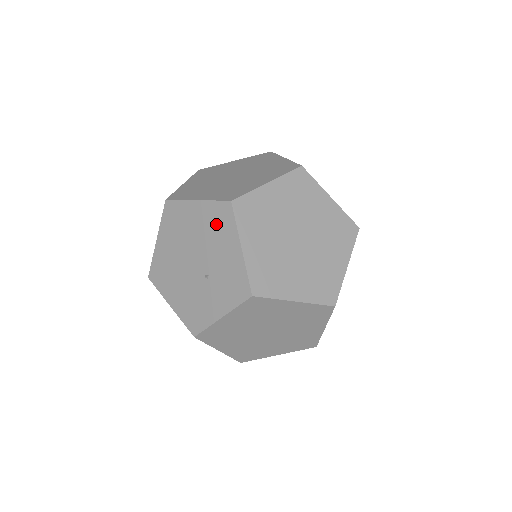
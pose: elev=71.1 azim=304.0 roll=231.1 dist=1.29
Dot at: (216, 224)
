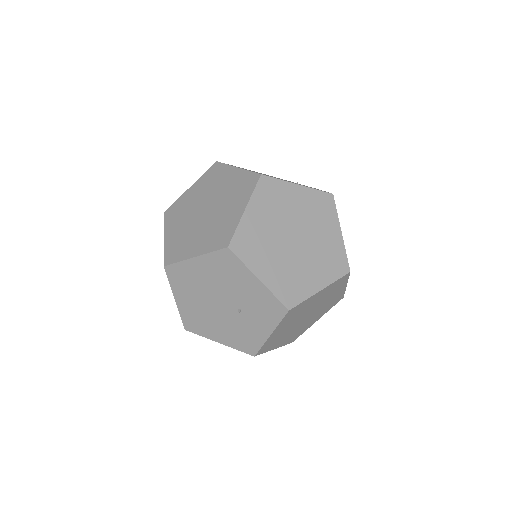
Dot at: (224, 269)
